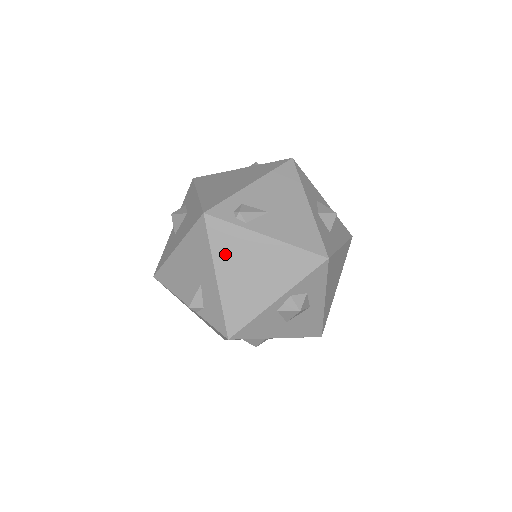
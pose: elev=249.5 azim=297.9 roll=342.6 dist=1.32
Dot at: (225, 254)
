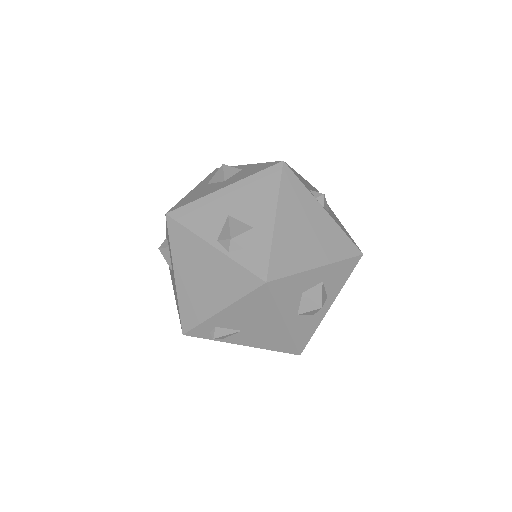
Dot at: occluded
